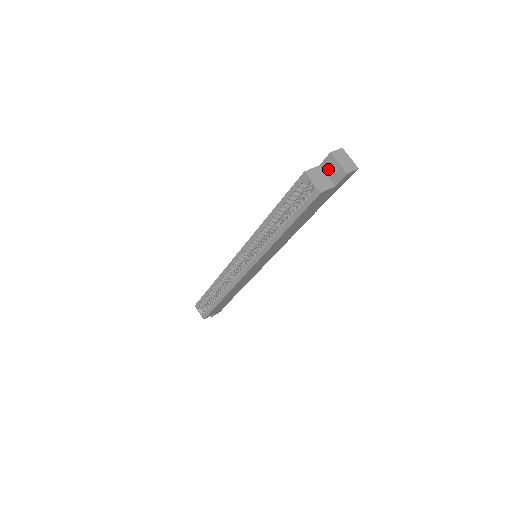
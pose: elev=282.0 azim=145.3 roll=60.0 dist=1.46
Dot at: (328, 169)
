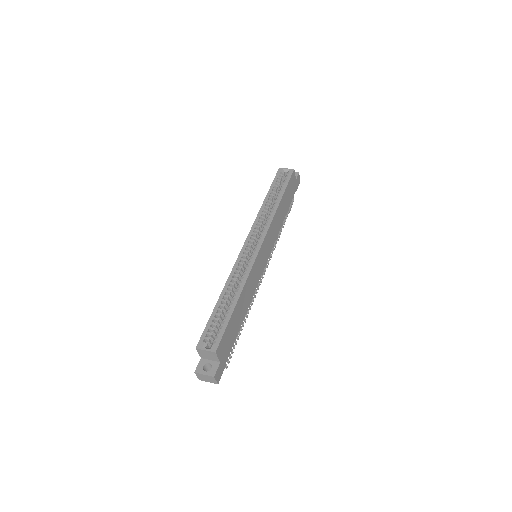
Dot at: occluded
